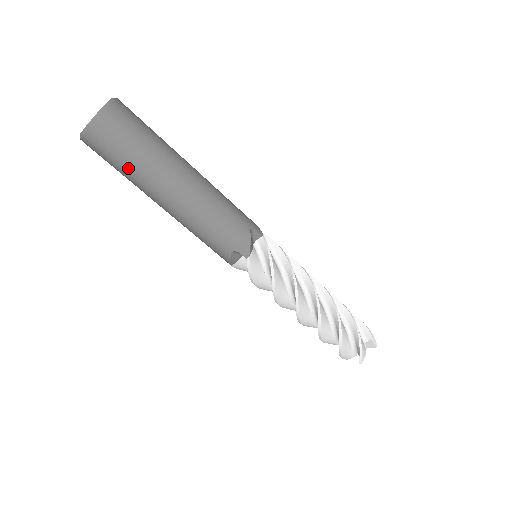
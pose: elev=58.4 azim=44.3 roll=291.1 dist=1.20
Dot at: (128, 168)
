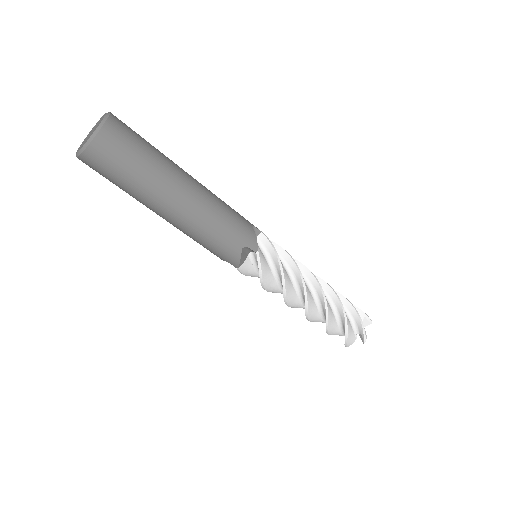
Dot at: (136, 176)
